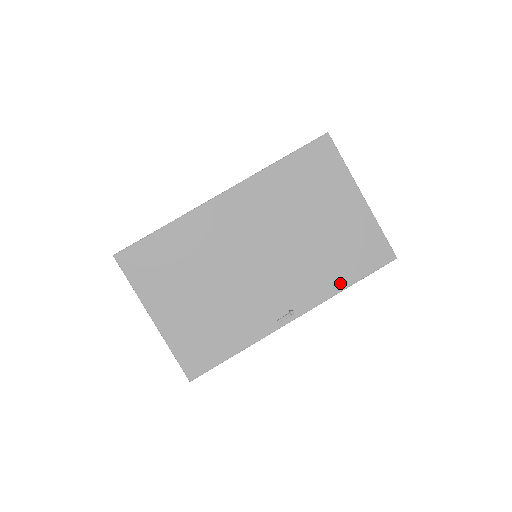
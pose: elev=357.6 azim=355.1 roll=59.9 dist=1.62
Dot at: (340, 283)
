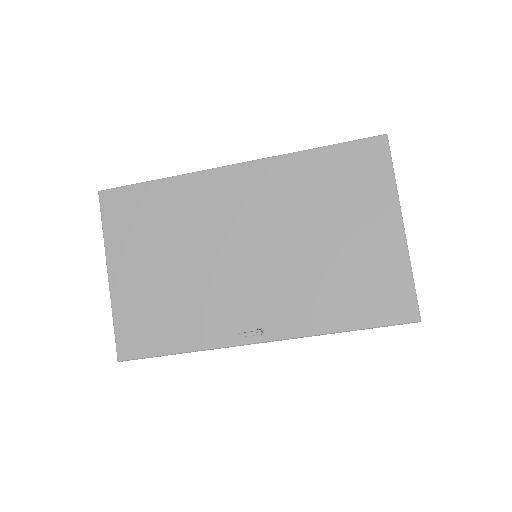
Dot at: (333, 322)
